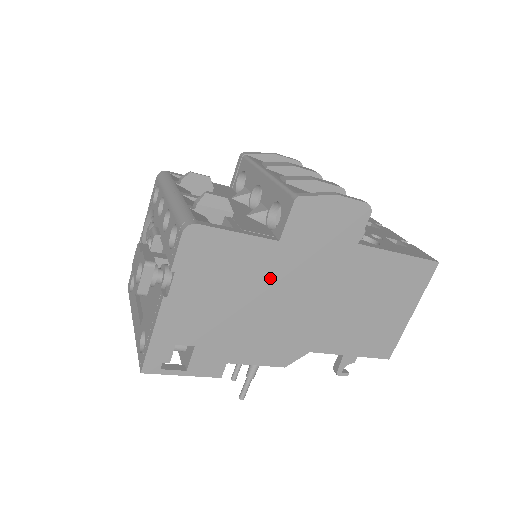
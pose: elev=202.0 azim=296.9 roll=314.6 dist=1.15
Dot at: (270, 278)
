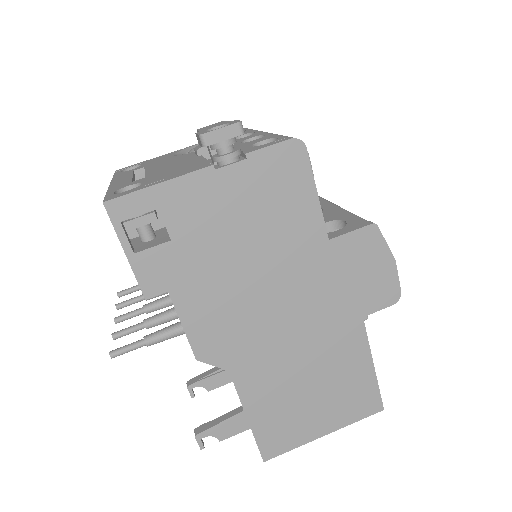
Dot at: (288, 261)
